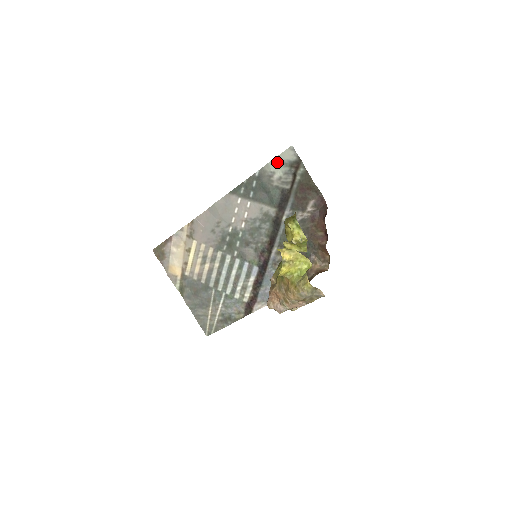
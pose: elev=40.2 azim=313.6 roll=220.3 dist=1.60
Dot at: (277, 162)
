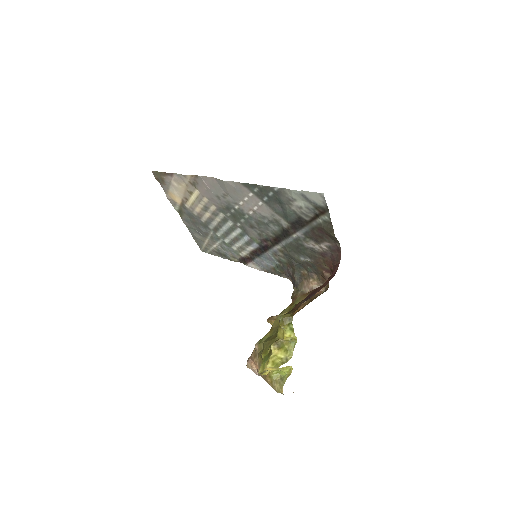
Dot at: (301, 195)
